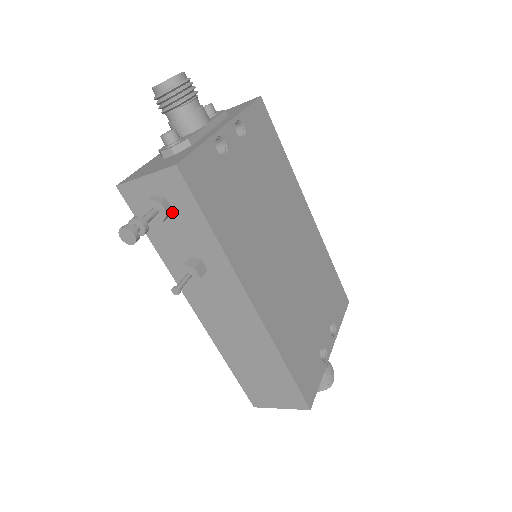
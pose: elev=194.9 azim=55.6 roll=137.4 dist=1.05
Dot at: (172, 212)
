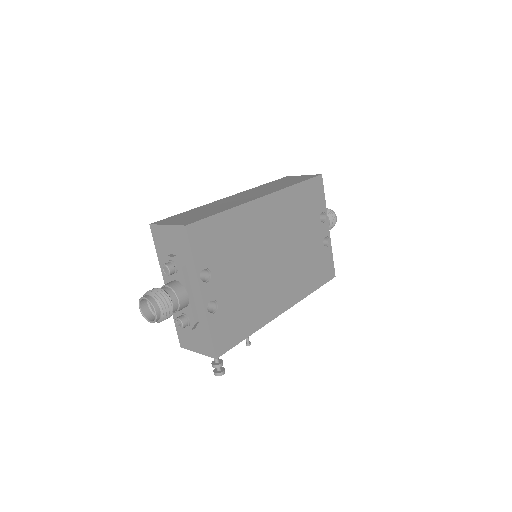
Dot at: occluded
